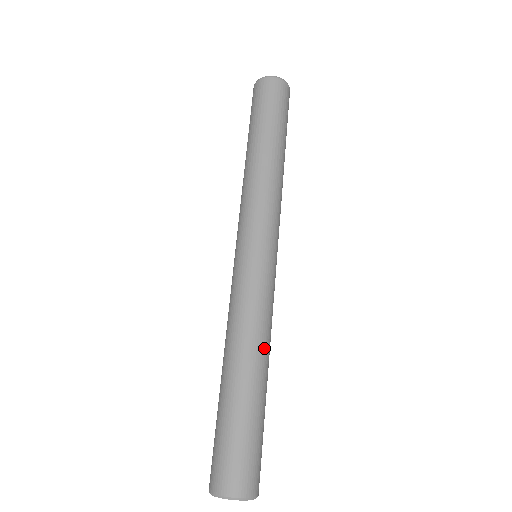
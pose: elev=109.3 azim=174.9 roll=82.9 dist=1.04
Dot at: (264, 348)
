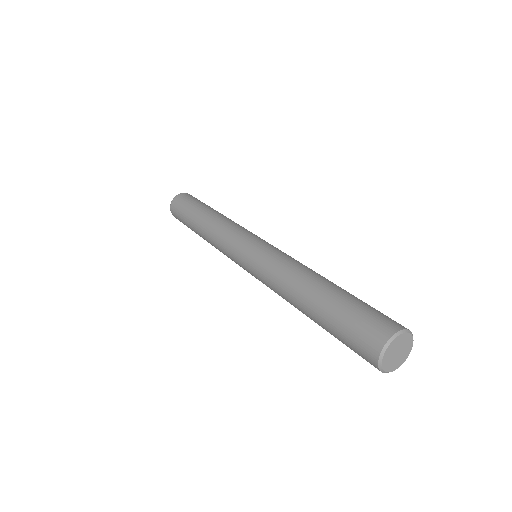
Dot at: (306, 271)
